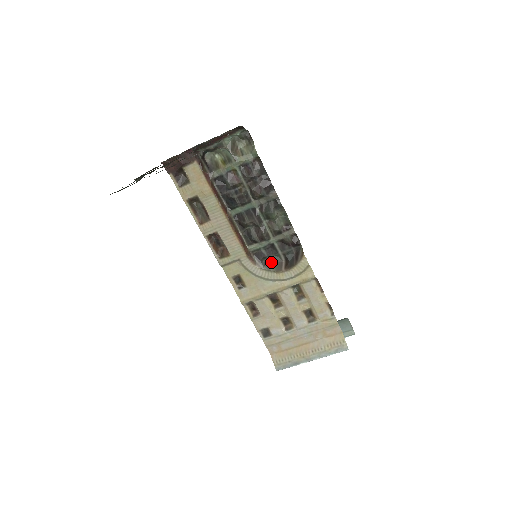
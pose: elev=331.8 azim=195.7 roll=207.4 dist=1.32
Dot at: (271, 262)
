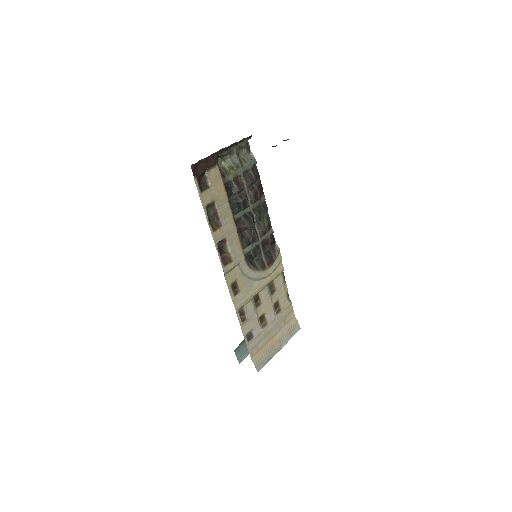
Dot at: (256, 263)
